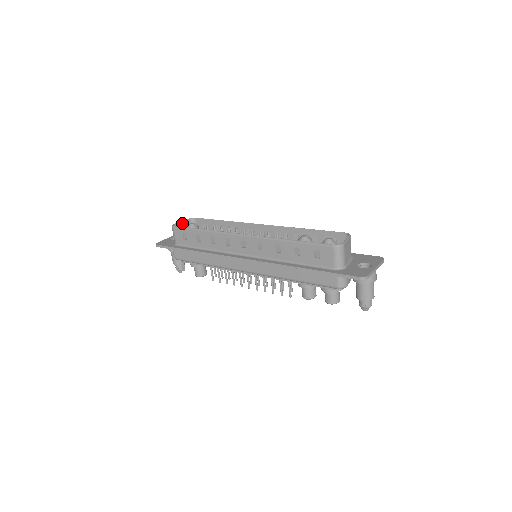
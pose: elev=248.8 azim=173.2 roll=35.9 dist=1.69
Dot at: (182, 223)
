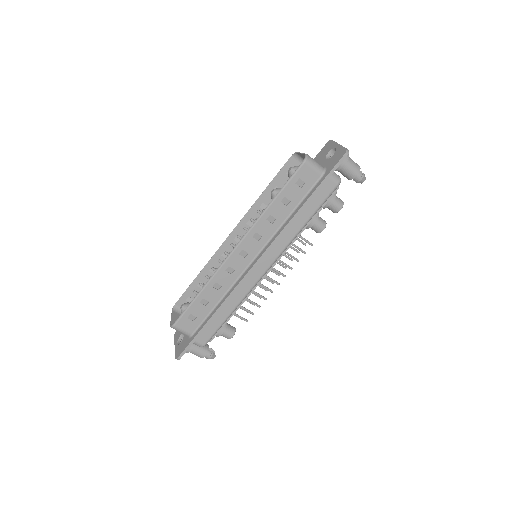
Dot at: (173, 319)
